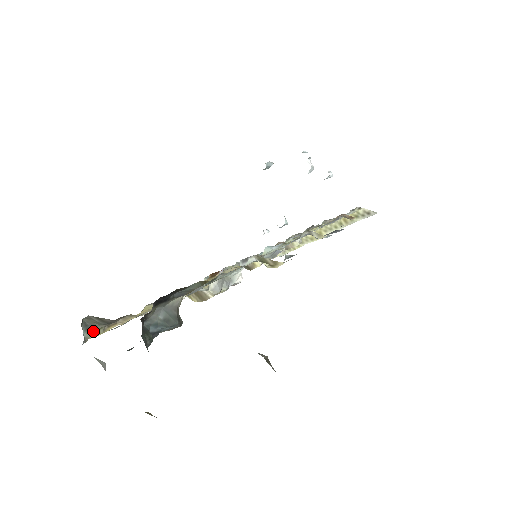
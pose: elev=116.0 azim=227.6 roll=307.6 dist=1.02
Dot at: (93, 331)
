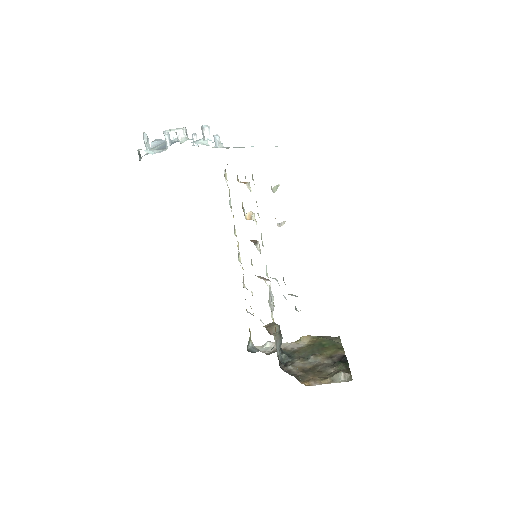
Dot at: (250, 339)
